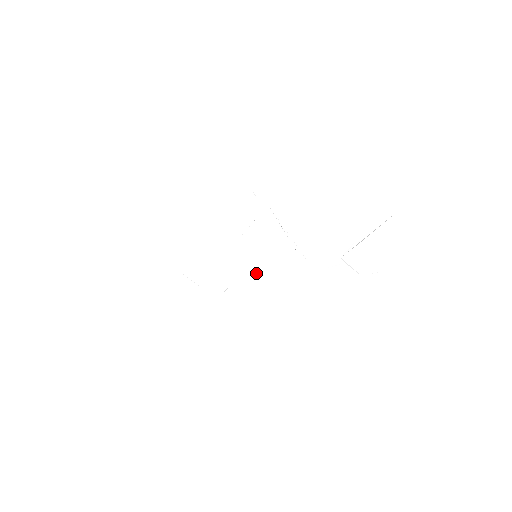
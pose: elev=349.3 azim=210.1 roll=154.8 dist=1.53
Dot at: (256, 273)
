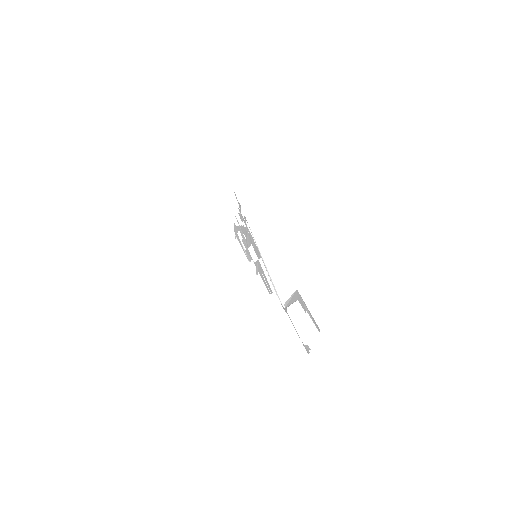
Dot at: (262, 270)
